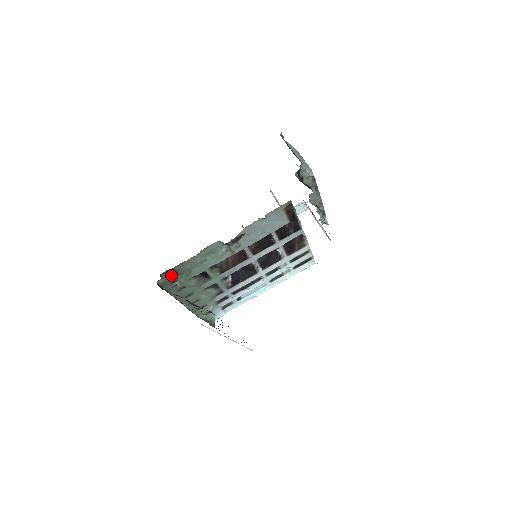
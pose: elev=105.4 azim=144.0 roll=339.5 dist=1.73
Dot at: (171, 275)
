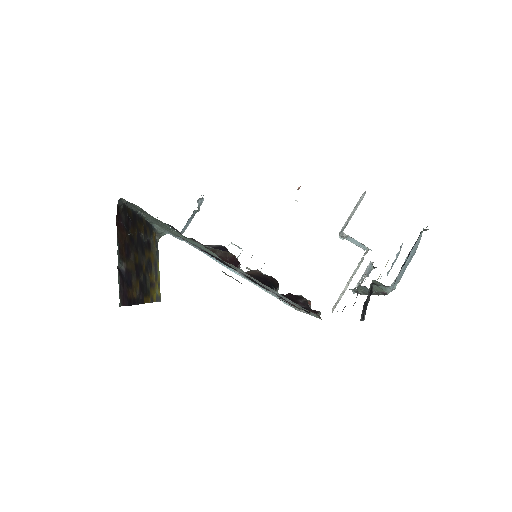
Dot at: (142, 210)
